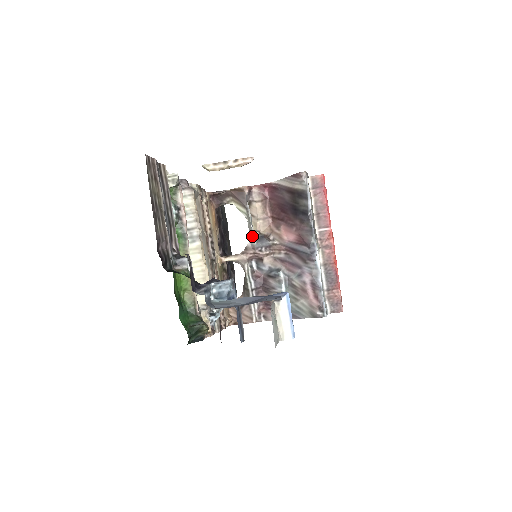
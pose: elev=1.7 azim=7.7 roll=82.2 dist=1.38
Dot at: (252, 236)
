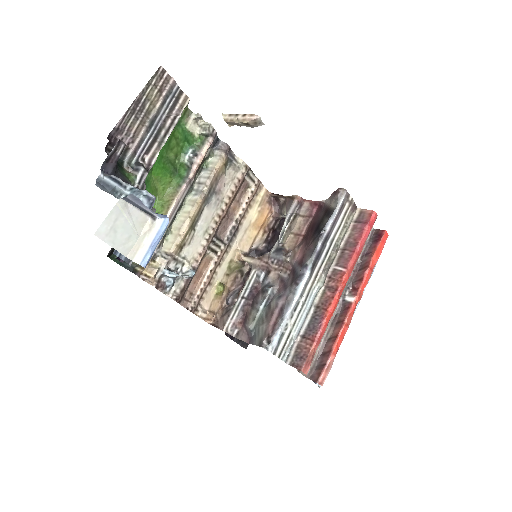
Dot at: occluded
